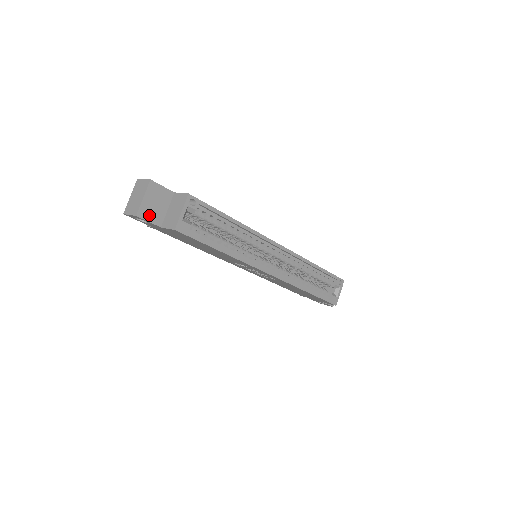
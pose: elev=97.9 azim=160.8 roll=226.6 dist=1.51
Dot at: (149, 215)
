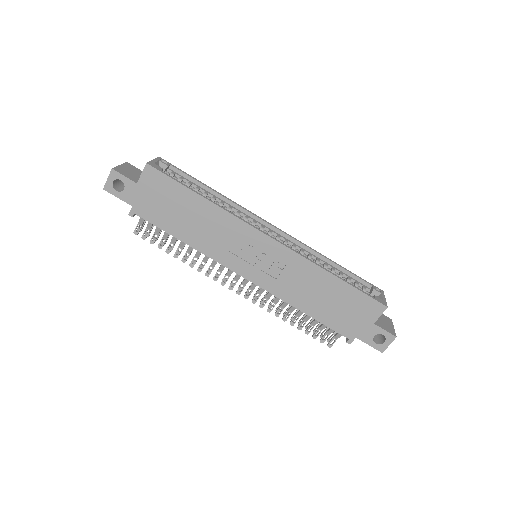
Dot at: (125, 174)
